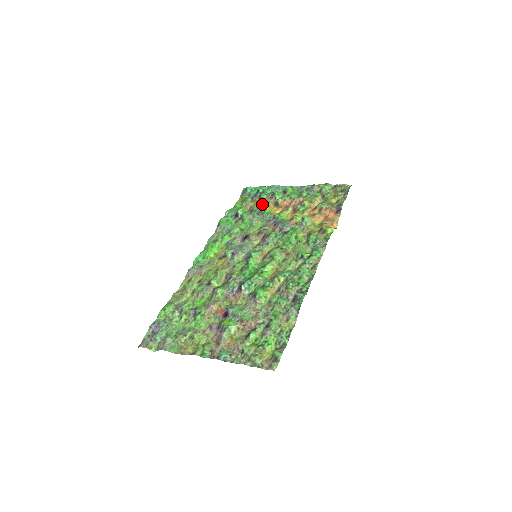
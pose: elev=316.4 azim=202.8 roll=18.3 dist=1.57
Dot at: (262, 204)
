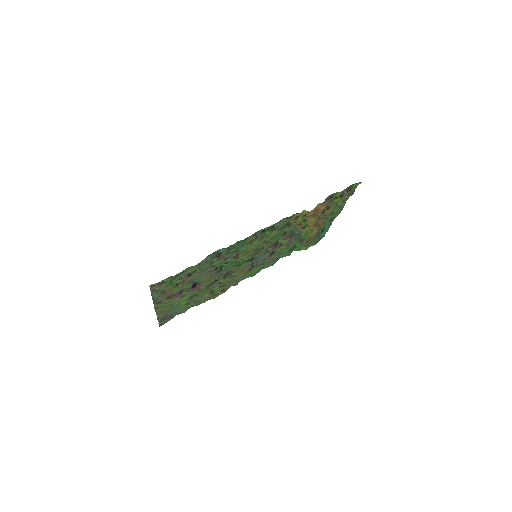
Dot at: (315, 236)
